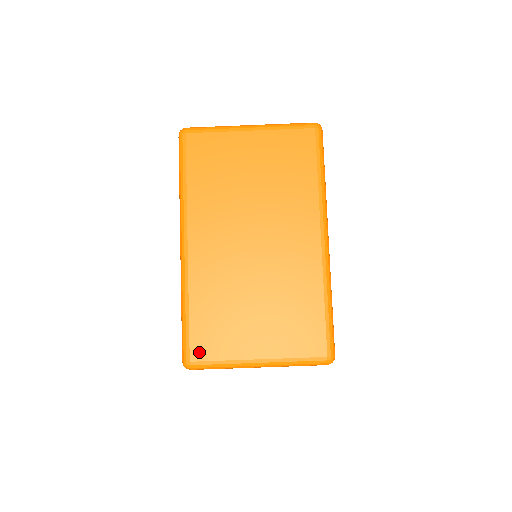
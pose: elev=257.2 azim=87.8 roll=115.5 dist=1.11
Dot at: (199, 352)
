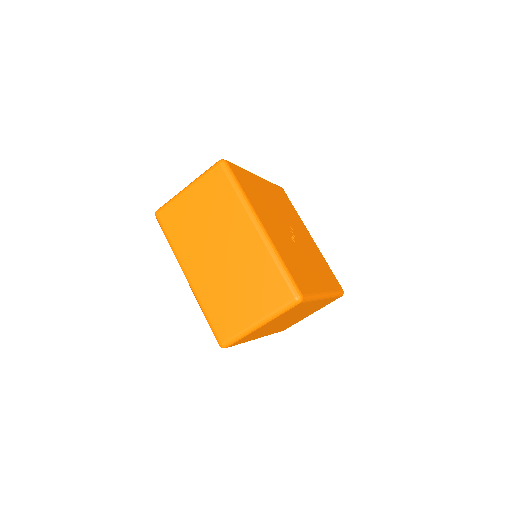
Dot at: (223, 335)
